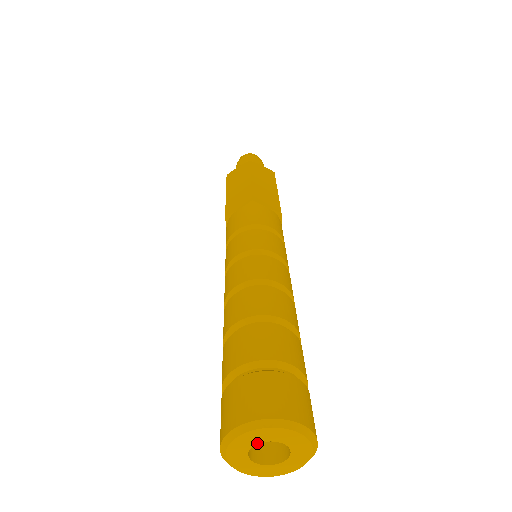
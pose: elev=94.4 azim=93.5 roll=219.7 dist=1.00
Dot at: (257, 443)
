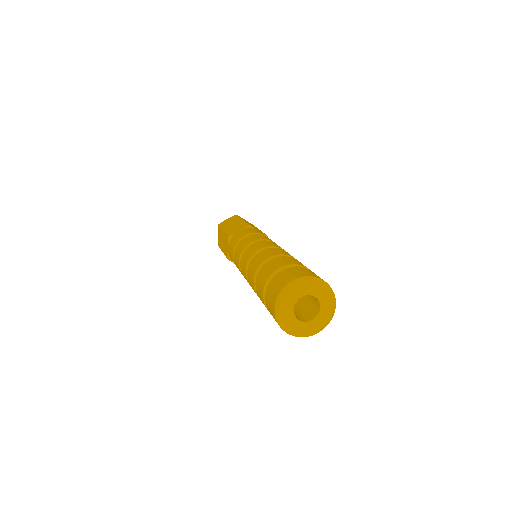
Dot at: (293, 309)
